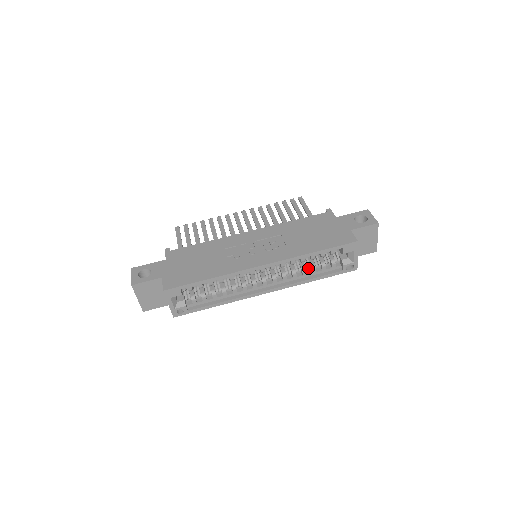
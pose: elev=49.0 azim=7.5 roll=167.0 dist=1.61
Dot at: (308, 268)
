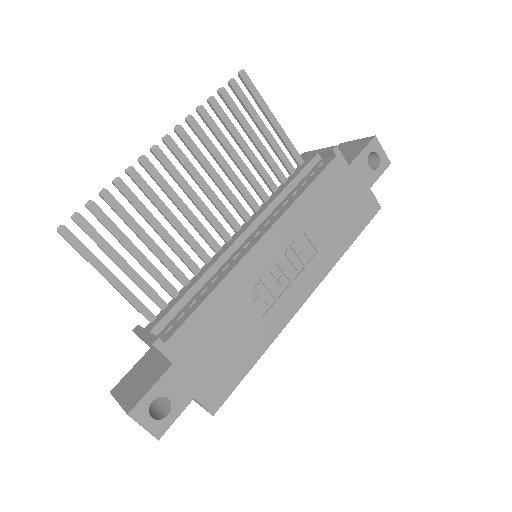
Dot at: occluded
